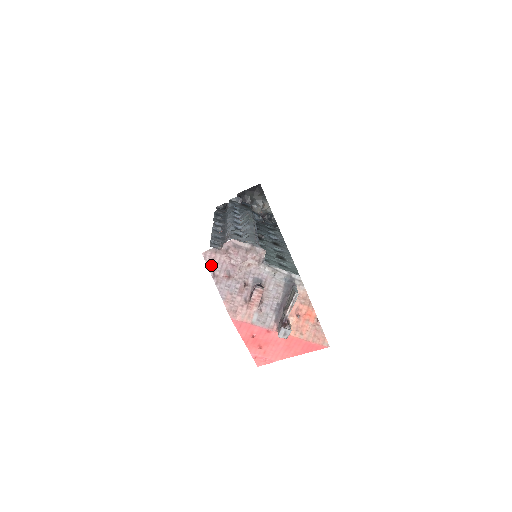
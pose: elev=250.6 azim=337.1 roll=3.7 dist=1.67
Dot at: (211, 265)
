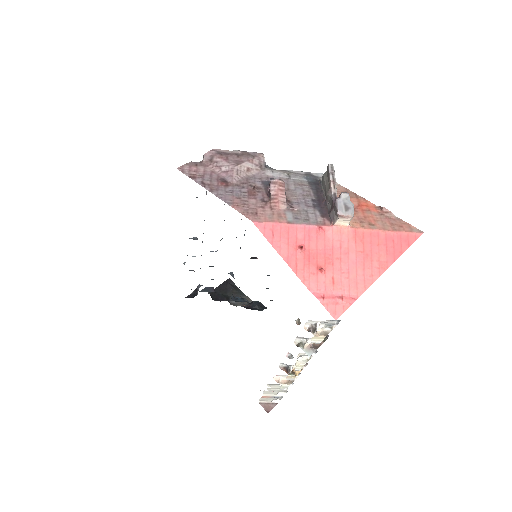
Dot at: (195, 177)
